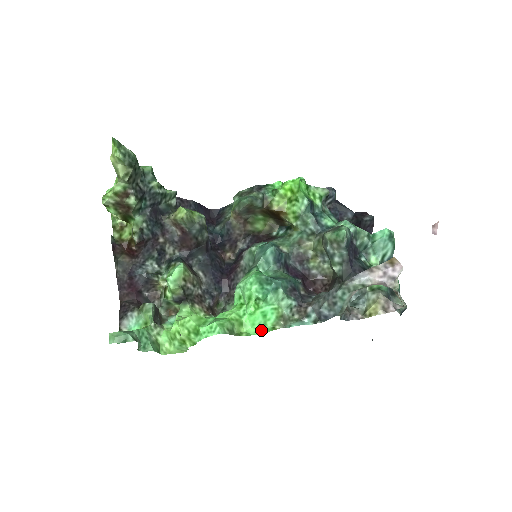
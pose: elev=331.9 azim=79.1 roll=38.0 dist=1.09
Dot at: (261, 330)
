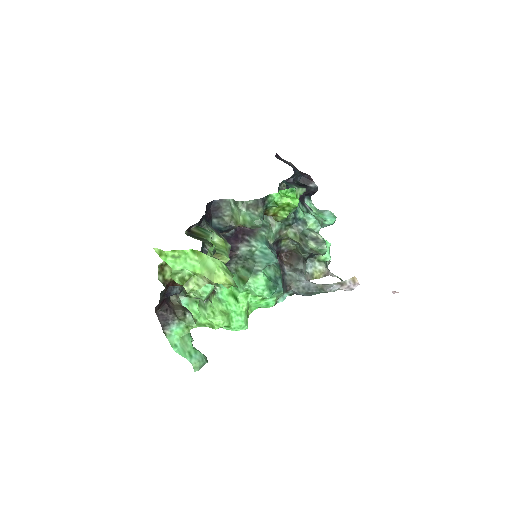
Dot at: occluded
